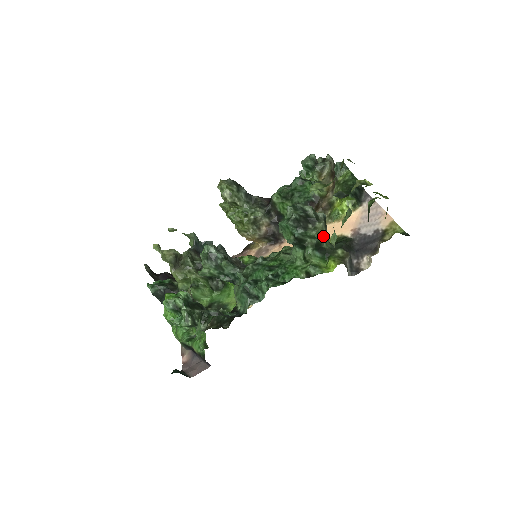
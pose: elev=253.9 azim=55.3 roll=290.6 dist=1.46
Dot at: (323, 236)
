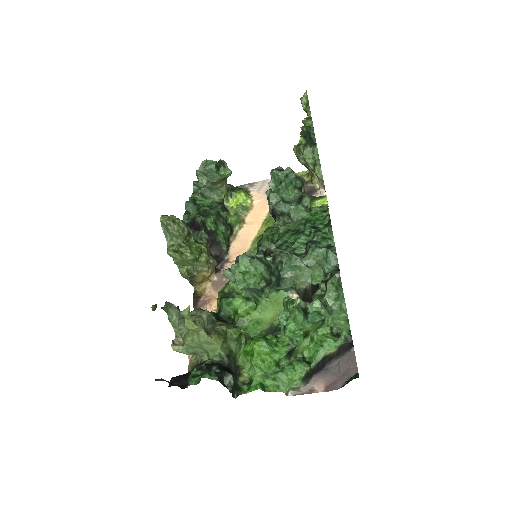
Dot at: occluded
